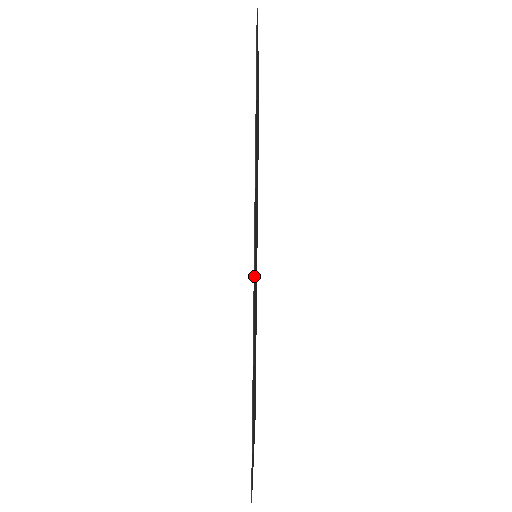
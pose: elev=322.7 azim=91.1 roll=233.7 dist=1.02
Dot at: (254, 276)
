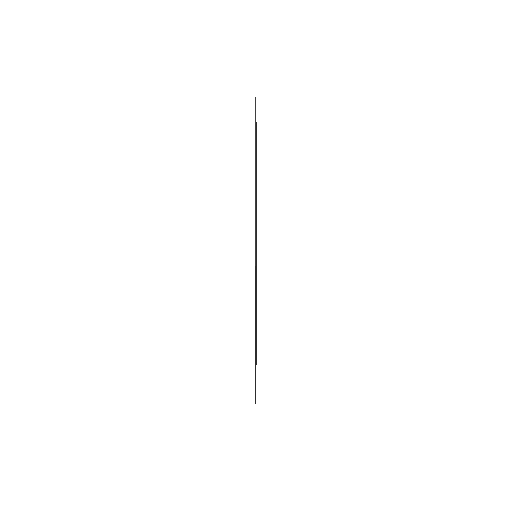
Dot at: (255, 258)
